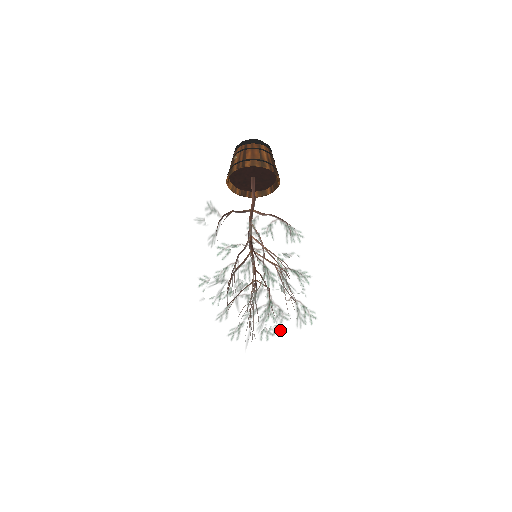
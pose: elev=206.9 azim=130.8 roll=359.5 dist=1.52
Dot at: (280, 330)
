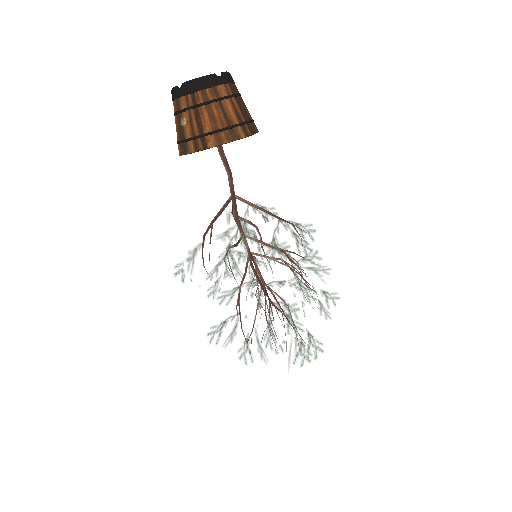
Dot at: occluded
